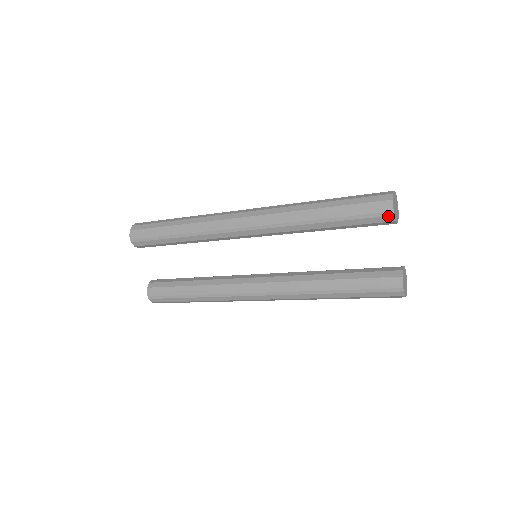
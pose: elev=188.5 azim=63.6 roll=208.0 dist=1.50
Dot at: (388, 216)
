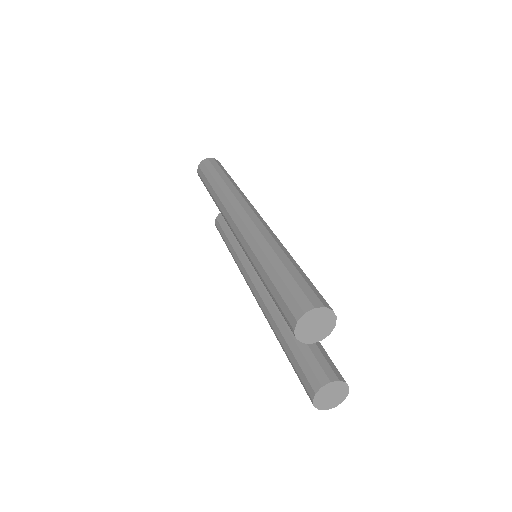
Dot at: (293, 333)
